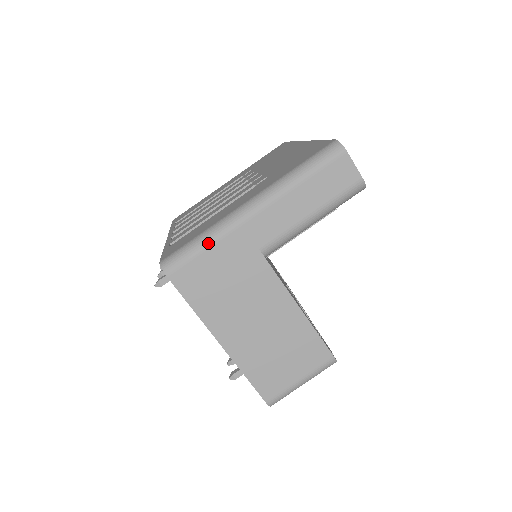
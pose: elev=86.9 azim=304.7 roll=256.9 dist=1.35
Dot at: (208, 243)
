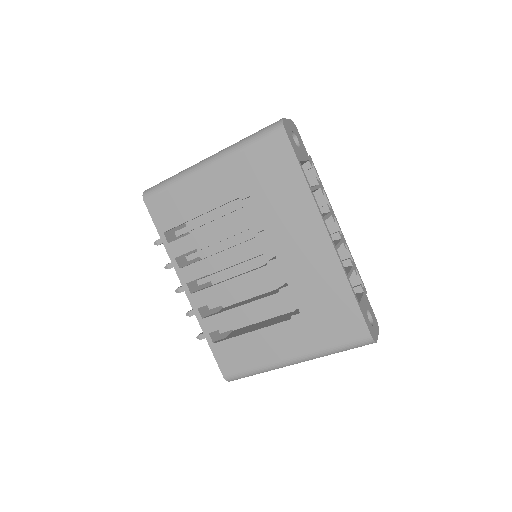
Dot at: occluded
